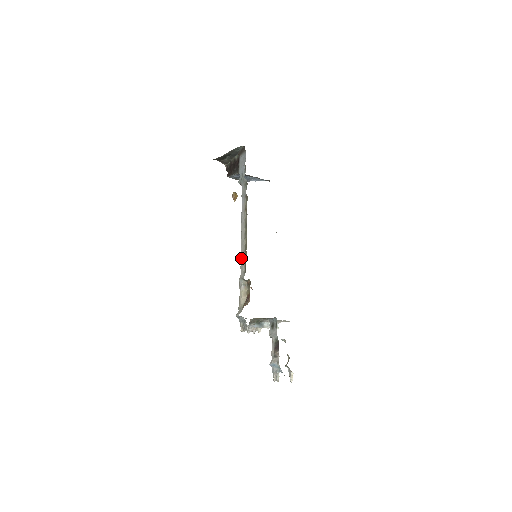
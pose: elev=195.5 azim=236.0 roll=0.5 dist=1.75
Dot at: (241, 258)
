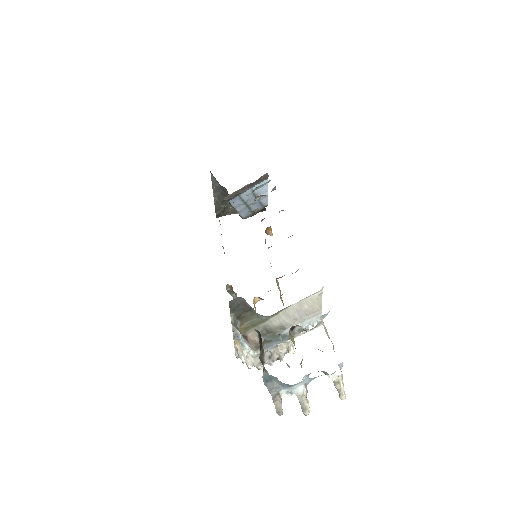
Dot at: occluded
